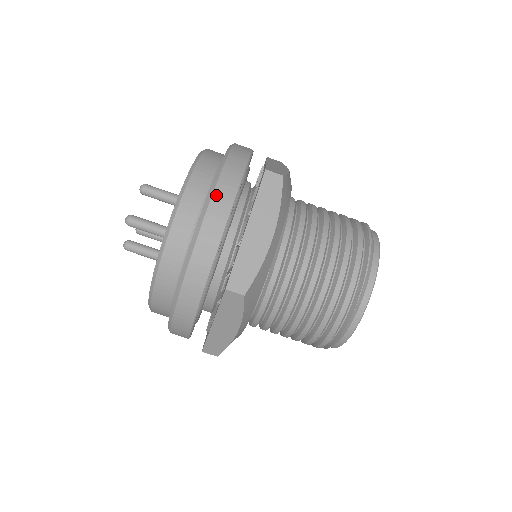
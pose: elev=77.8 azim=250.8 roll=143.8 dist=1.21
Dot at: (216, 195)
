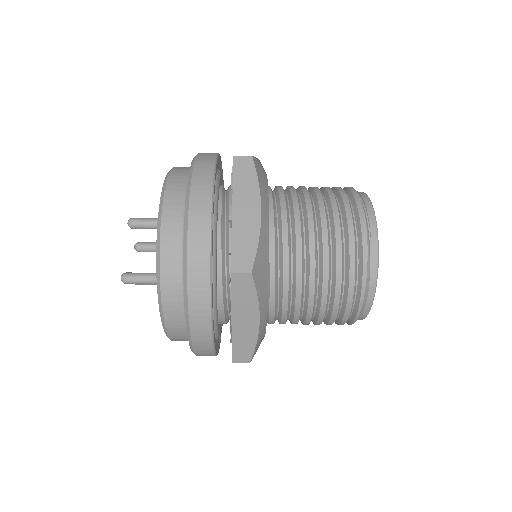
Dot at: occluded
